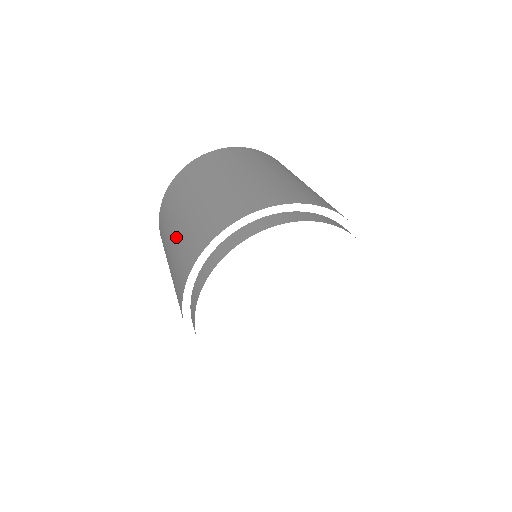
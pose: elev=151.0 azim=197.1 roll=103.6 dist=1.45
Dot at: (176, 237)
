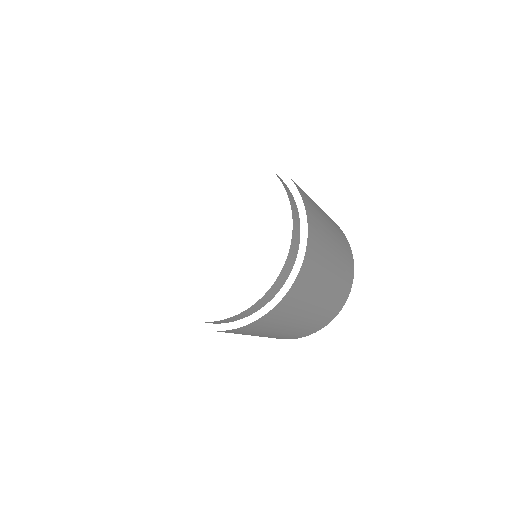
Dot at: occluded
